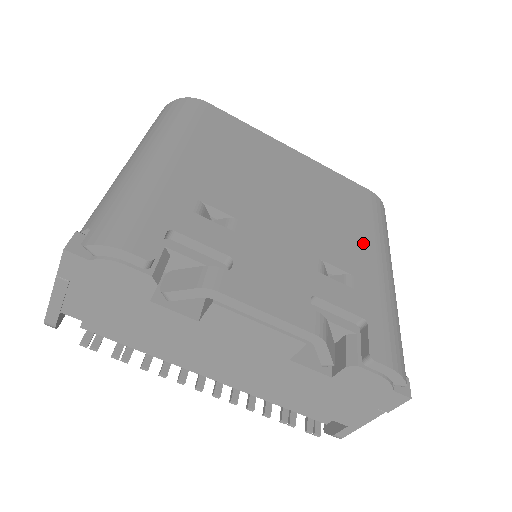
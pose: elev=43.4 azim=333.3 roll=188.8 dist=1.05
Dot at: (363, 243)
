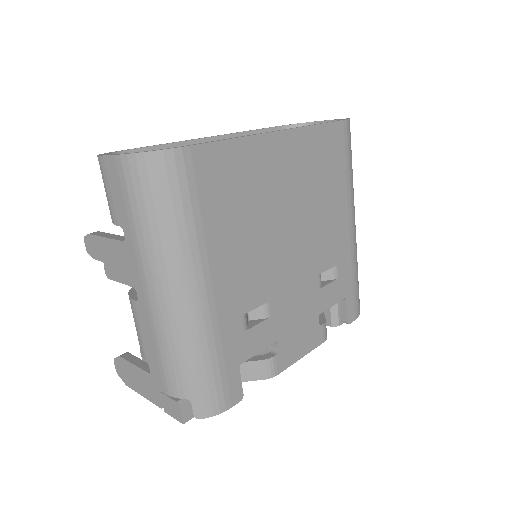
Dot at: (341, 217)
